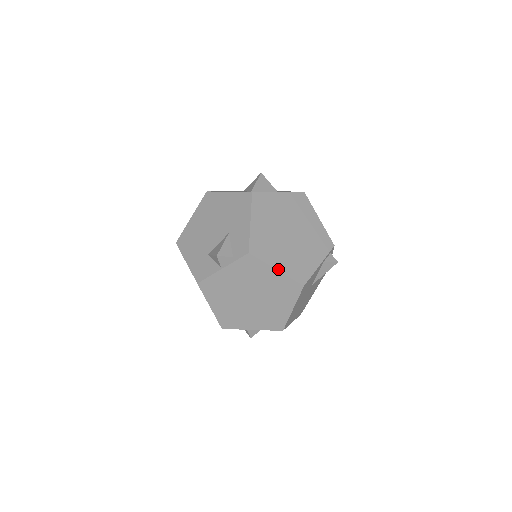
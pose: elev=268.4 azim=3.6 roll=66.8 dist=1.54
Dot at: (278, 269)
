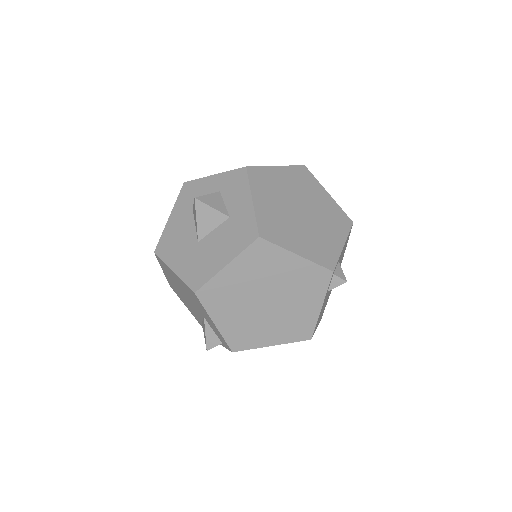
Dot at: (273, 344)
